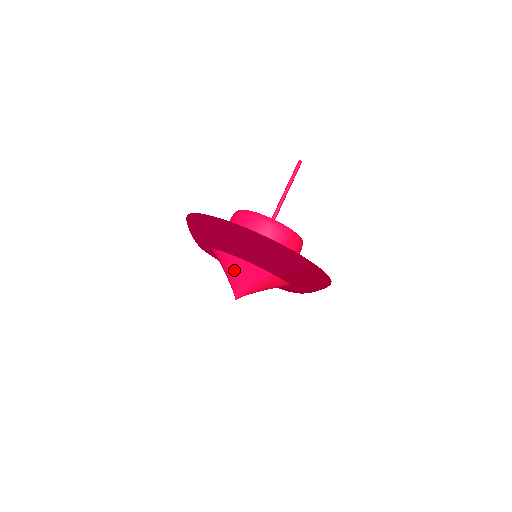
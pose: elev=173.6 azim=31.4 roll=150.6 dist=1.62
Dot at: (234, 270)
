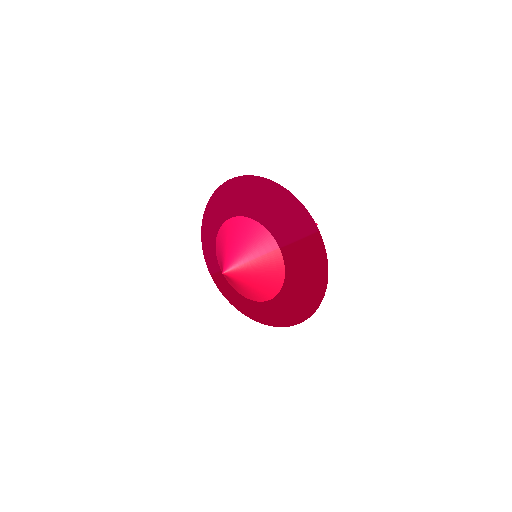
Dot at: (238, 239)
